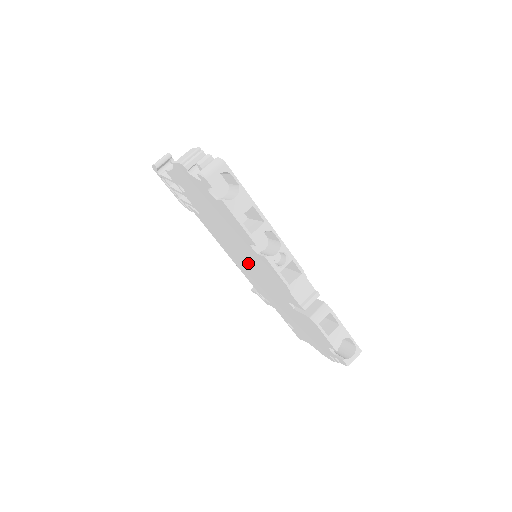
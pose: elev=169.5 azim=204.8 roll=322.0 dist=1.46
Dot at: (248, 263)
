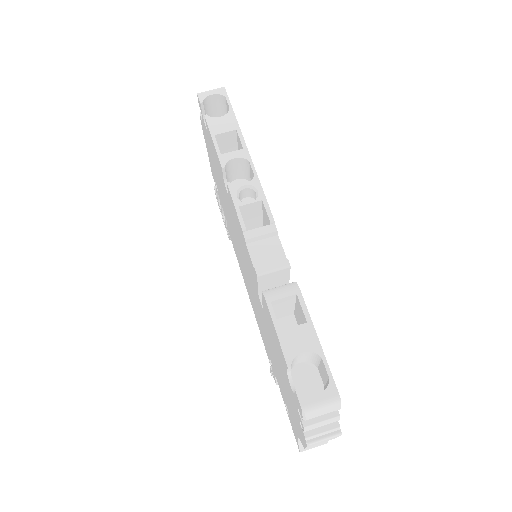
Dot at: (243, 261)
